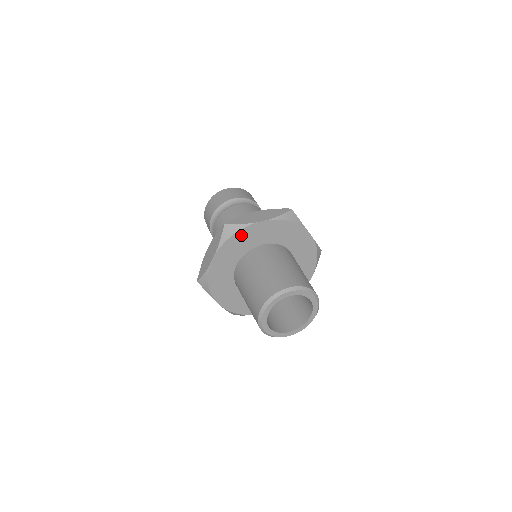
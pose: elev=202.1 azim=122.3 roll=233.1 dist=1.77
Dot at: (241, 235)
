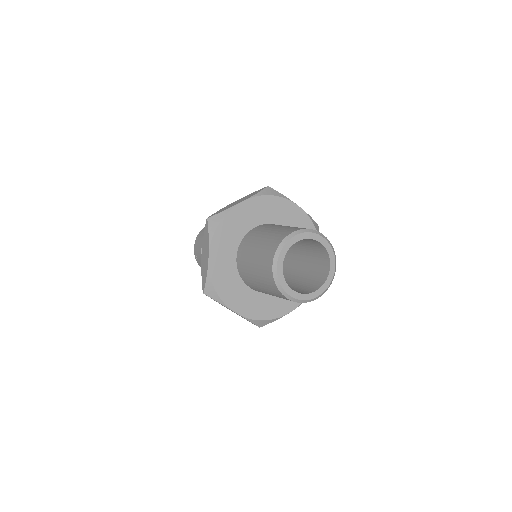
Dot at: (227, 222)
